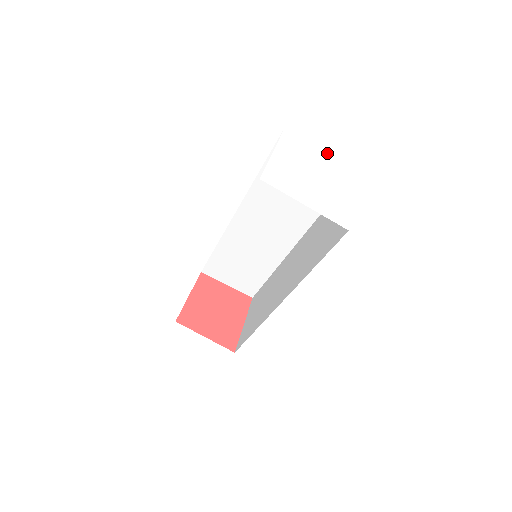
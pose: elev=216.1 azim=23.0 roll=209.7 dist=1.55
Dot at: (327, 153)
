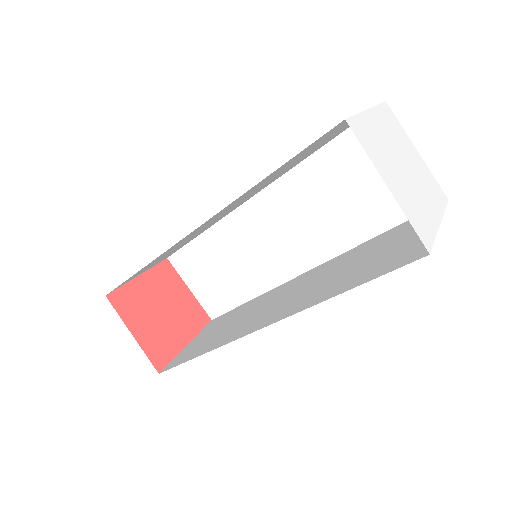
Dot at: (420, 160)
